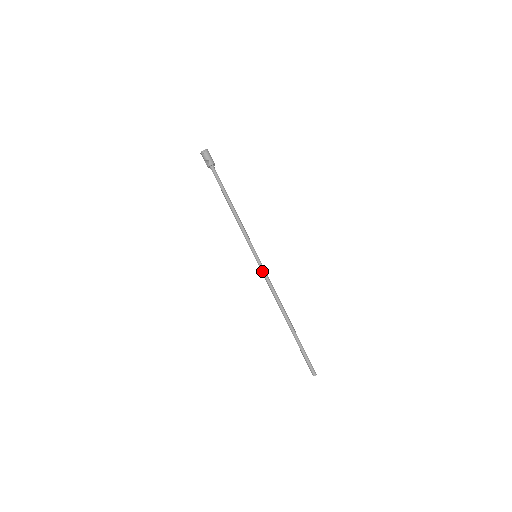
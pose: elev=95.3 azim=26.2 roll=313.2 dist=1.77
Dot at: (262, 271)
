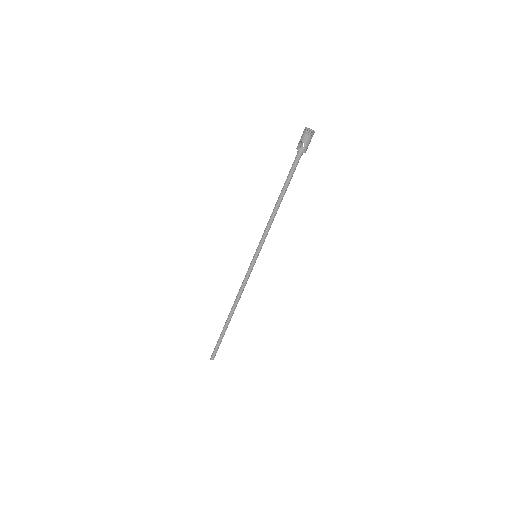
Dot at: (249, 271)
